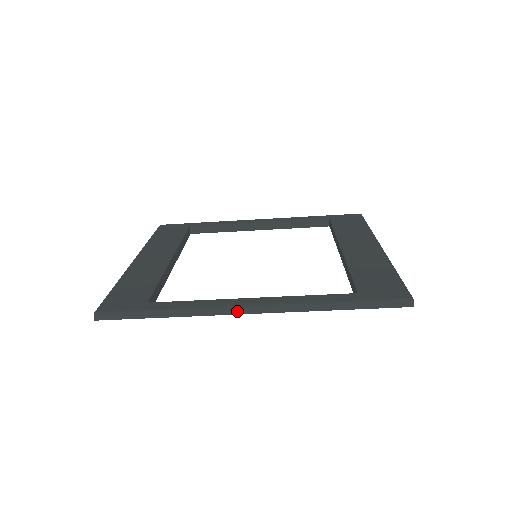
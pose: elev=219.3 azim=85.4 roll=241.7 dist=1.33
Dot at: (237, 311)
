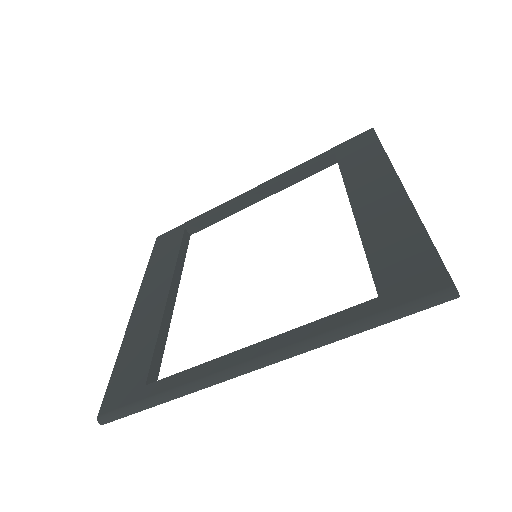
Dot at: (238, 373)
